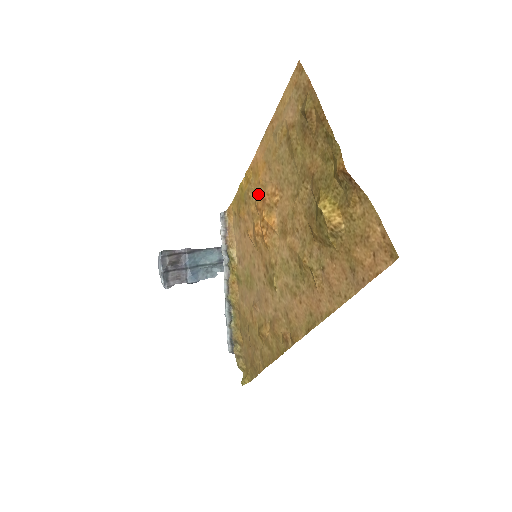
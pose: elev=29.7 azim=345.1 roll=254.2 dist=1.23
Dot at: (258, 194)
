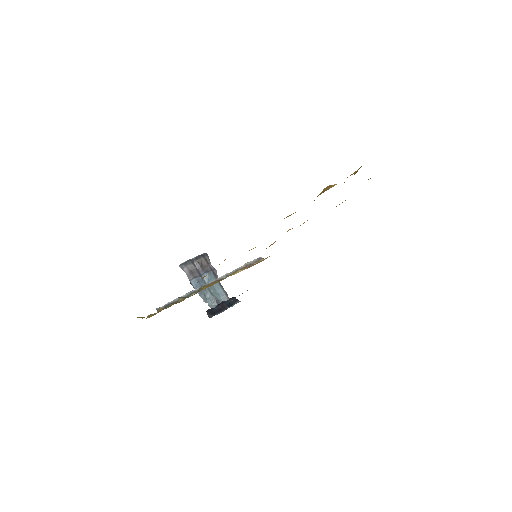
Dot at: occluded
